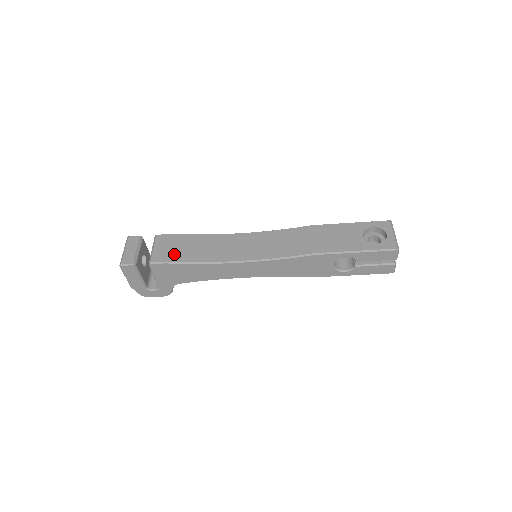
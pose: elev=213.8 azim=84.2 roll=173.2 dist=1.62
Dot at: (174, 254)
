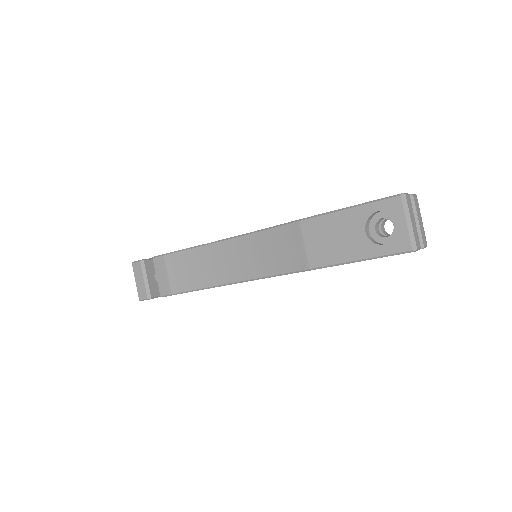
Dot at: (176, 283)
